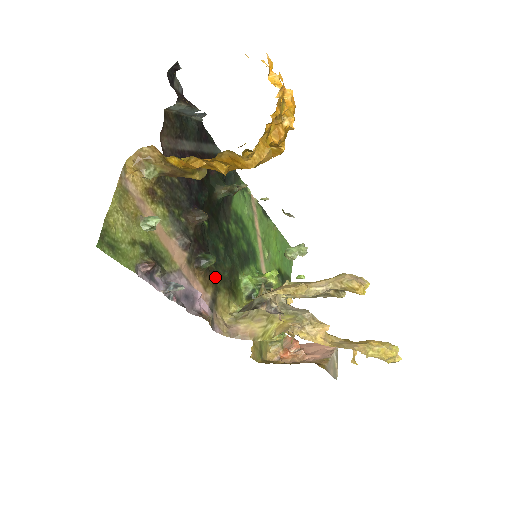
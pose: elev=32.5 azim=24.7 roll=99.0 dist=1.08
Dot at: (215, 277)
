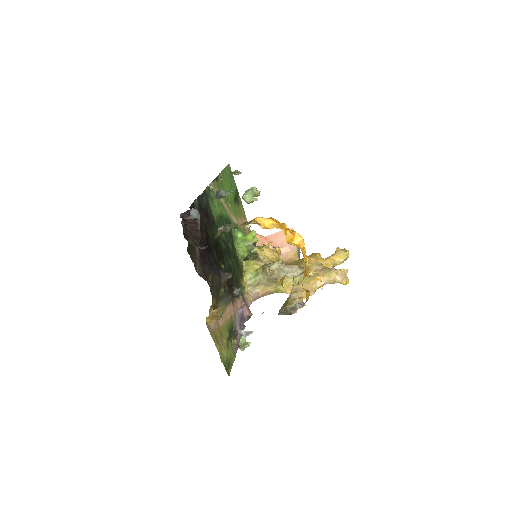
Dot at: occluded
